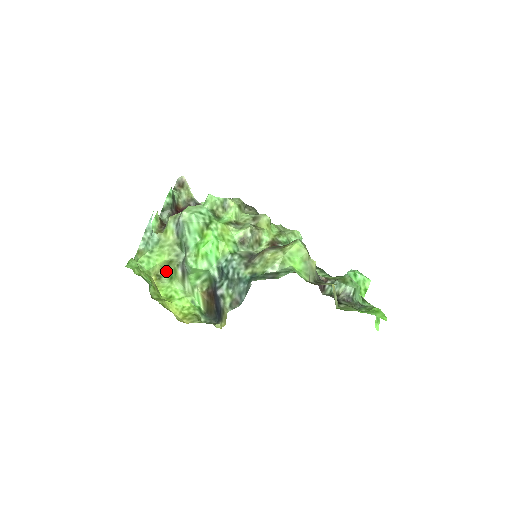
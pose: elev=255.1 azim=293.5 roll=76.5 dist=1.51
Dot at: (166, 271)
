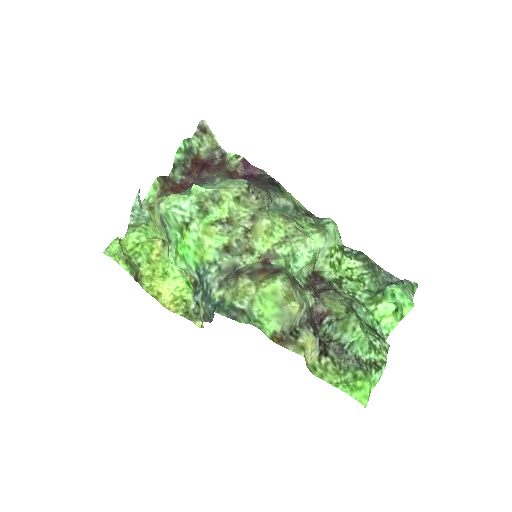
Dot at: occluded
